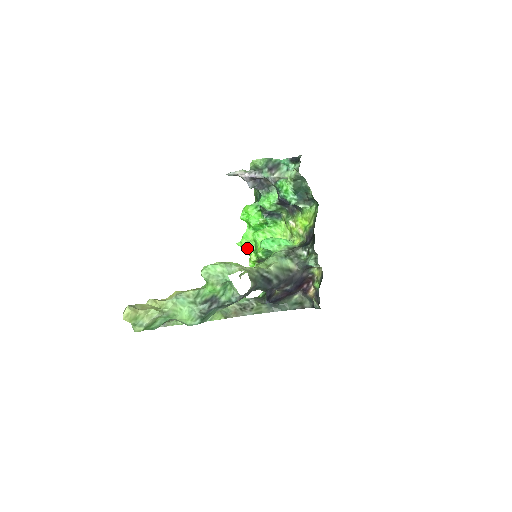
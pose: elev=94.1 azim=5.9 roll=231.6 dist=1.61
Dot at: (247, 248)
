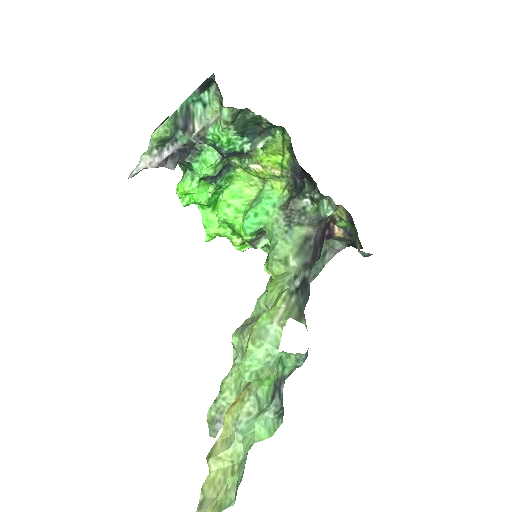
Dot at: (221, 236)
